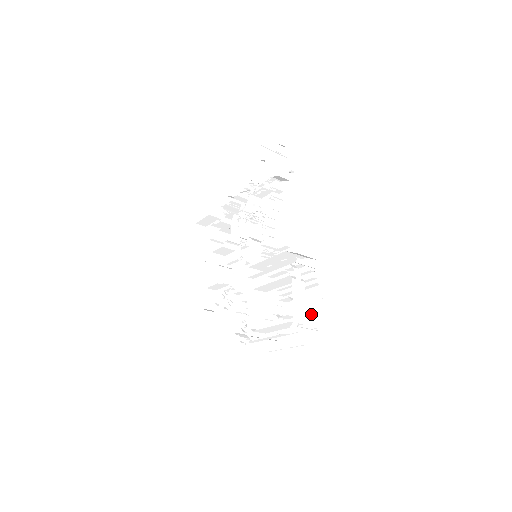
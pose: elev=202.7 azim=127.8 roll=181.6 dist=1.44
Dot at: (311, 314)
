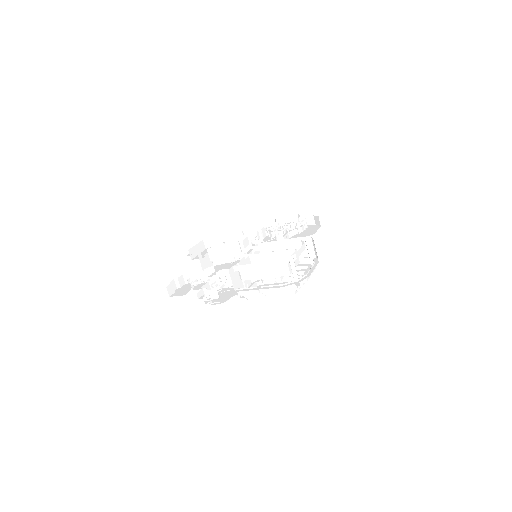
Dot at: occluded
